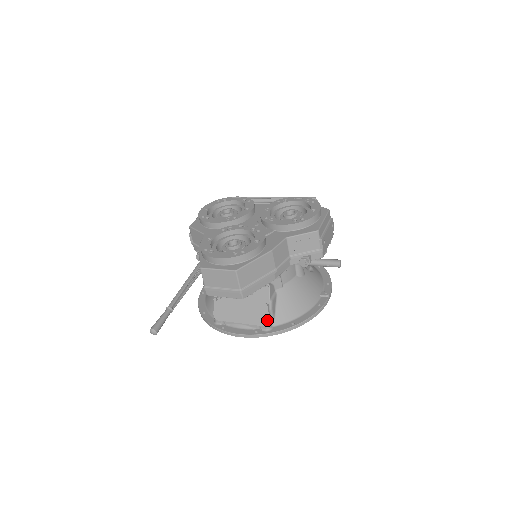
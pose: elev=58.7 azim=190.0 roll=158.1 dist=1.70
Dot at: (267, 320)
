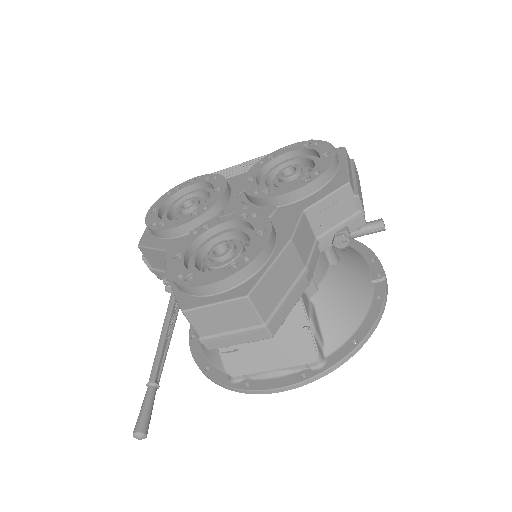
Dot at: (315, 352)
